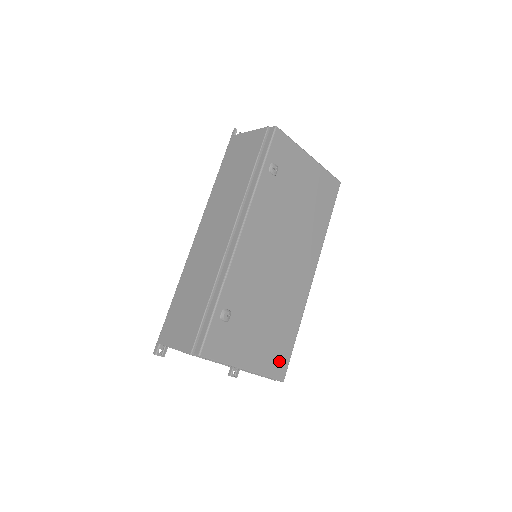
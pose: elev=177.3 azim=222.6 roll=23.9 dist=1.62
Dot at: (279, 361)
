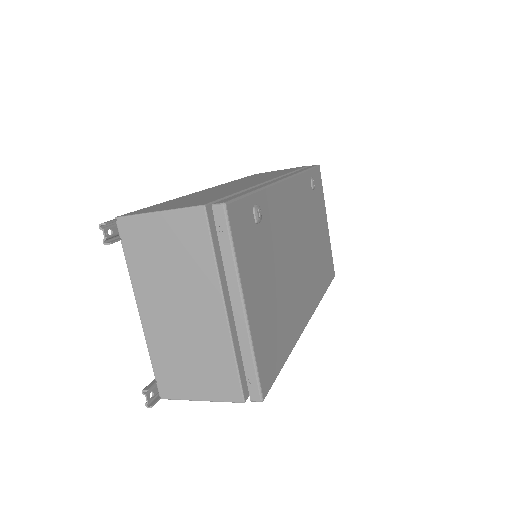
Dot at: (268, 361)
